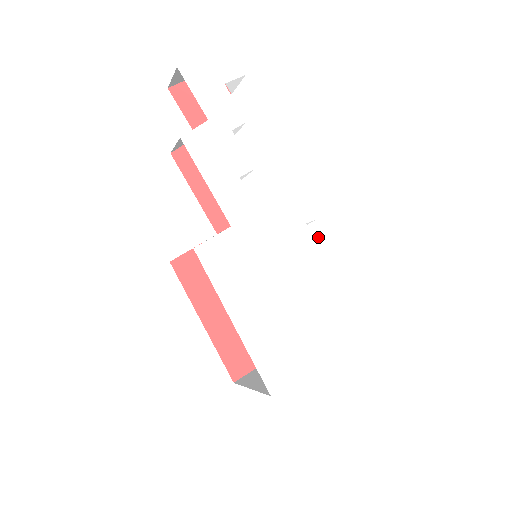
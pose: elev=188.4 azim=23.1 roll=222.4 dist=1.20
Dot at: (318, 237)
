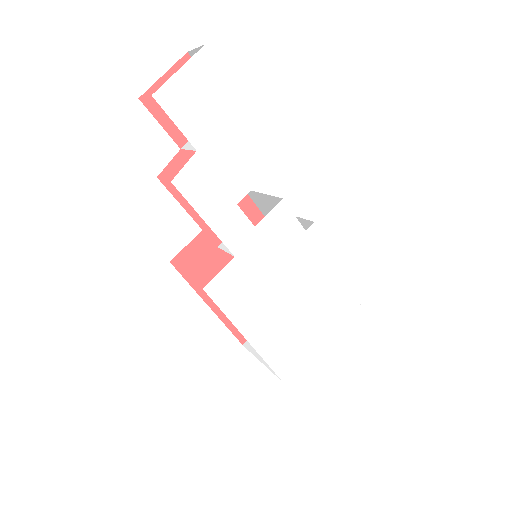
Dot at: (316, 238)
